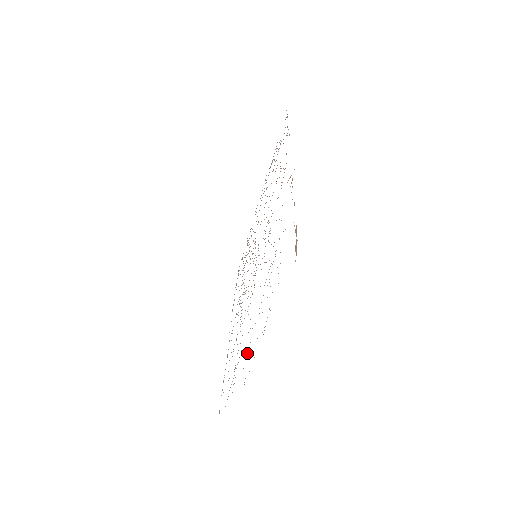
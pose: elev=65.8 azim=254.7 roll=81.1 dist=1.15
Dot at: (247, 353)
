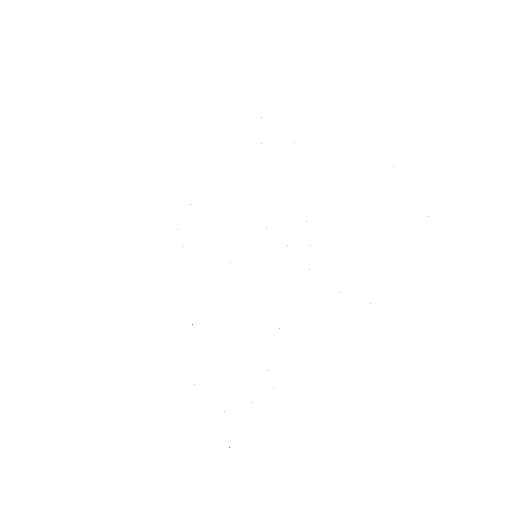
Dot at: occluded
